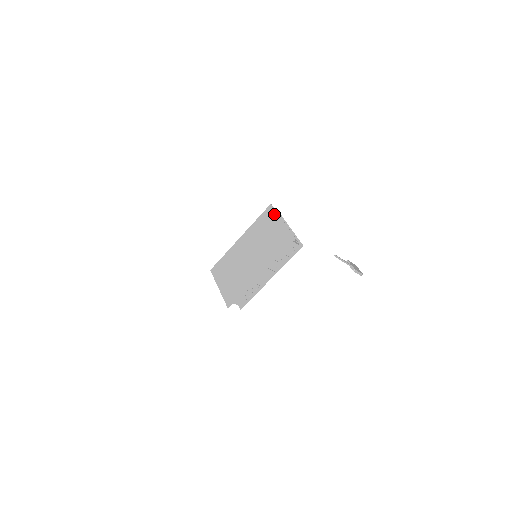
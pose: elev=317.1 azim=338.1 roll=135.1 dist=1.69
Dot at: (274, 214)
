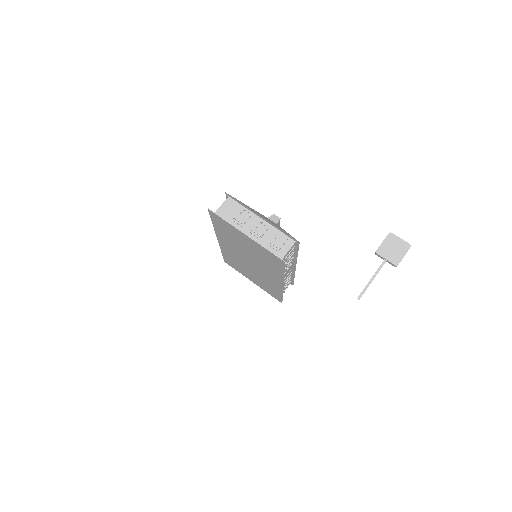
Dot at: (226, 224)
